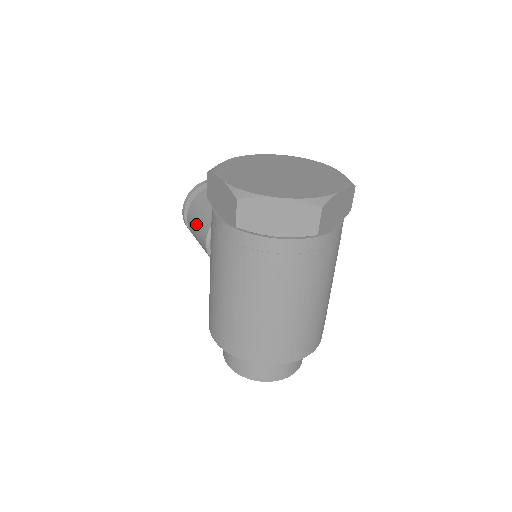
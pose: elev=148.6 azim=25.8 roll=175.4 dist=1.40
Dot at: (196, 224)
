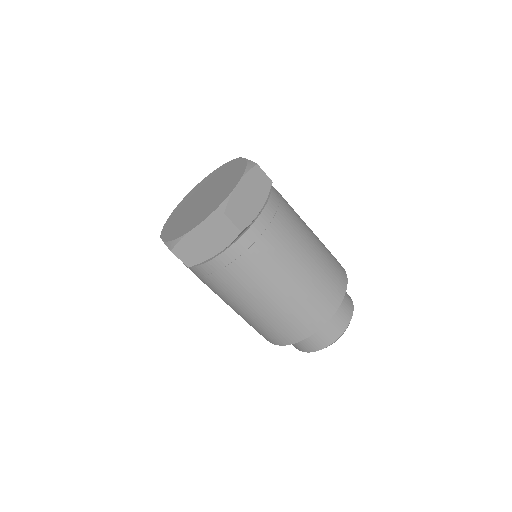
Dot at: occluded
